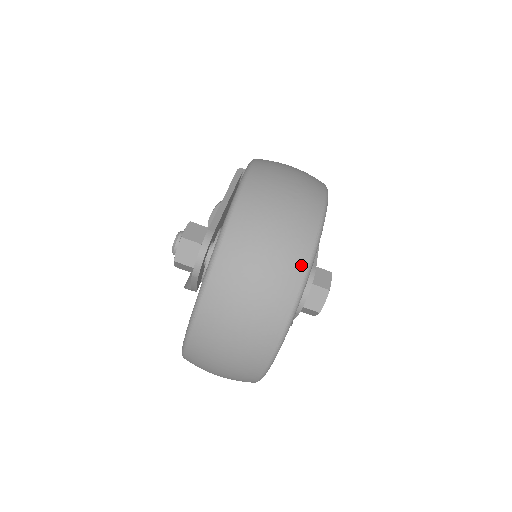
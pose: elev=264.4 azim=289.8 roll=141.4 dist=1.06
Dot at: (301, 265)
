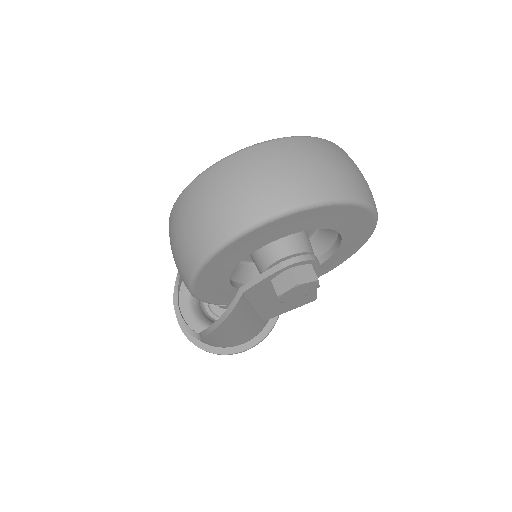
Dot at: (361, 194)
